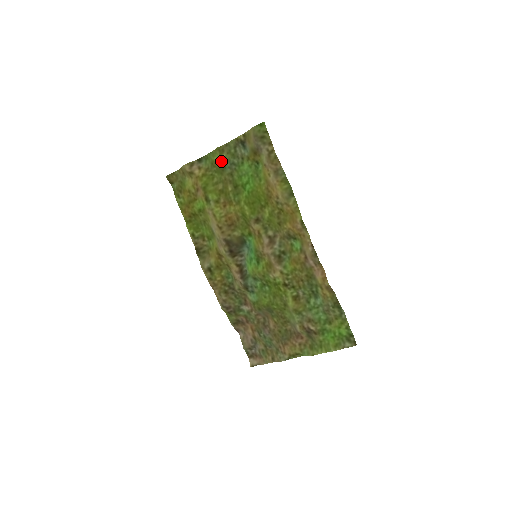
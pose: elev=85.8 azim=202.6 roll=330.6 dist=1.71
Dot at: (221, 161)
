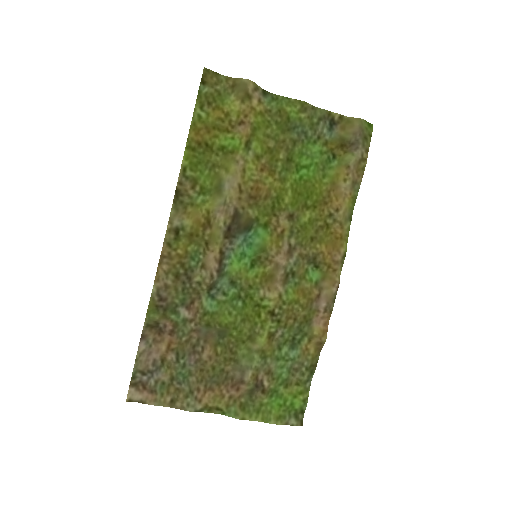
Dot at: (295, 118)
